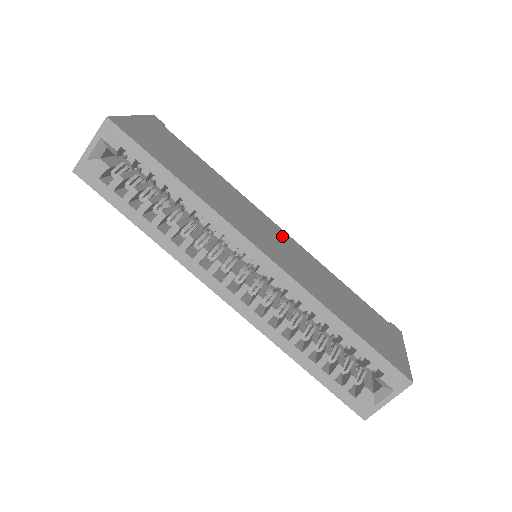
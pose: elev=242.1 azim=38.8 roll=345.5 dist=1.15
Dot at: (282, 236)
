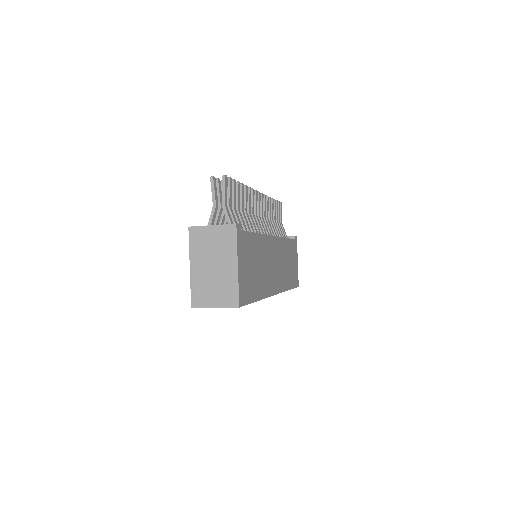
Dot at: (276, 248)
